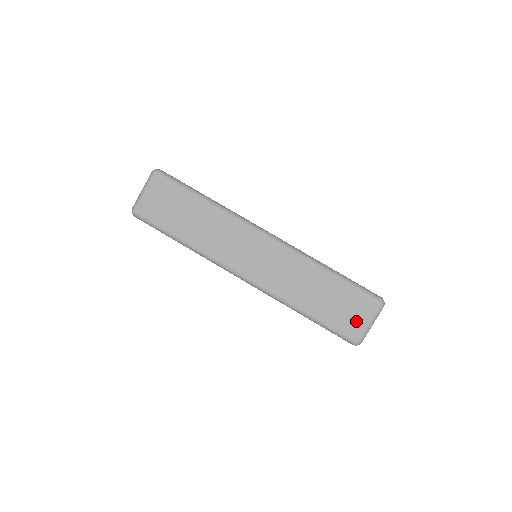
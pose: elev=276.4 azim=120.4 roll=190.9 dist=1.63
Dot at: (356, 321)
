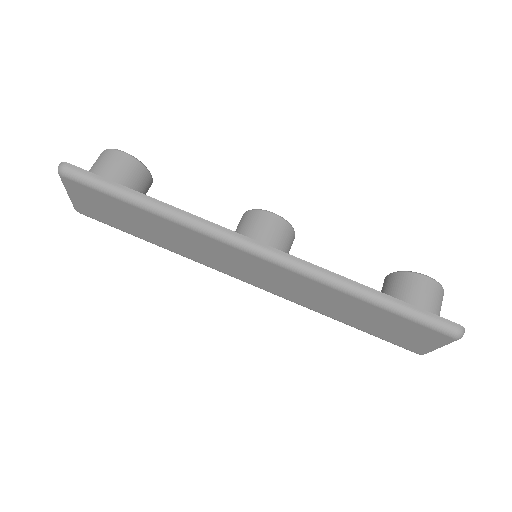
Dot at: (415, 342)
